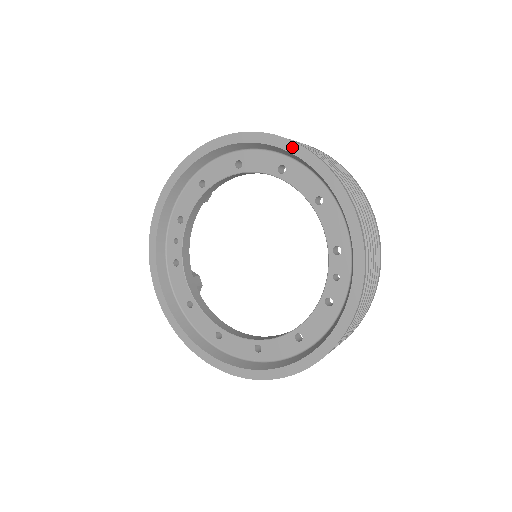
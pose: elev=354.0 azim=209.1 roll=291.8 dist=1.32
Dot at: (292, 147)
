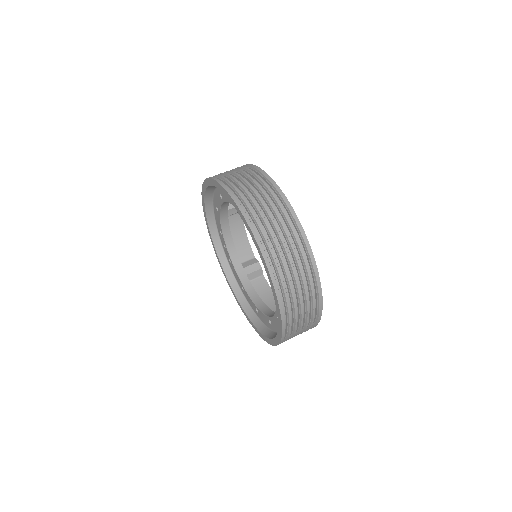
Dot at: (222, 189)
